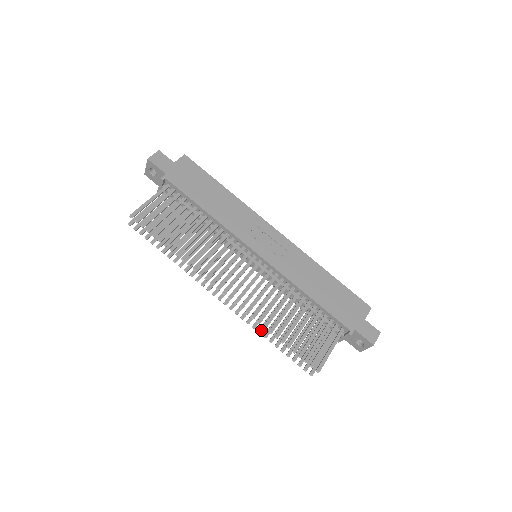
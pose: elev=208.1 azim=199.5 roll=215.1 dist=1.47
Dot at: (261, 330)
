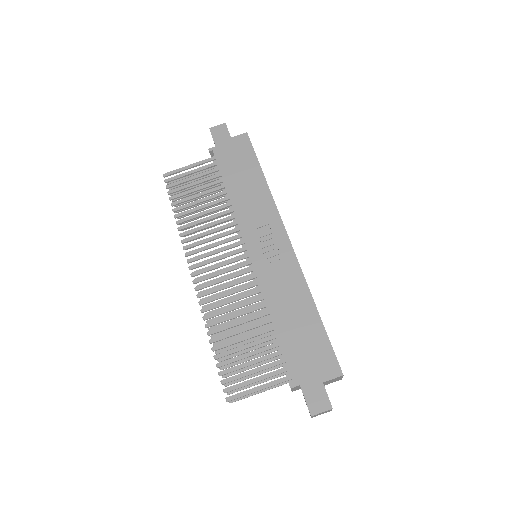
Dot at: (212, 329)
